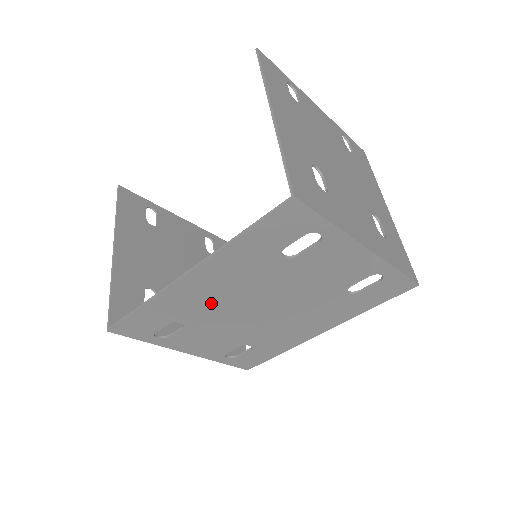
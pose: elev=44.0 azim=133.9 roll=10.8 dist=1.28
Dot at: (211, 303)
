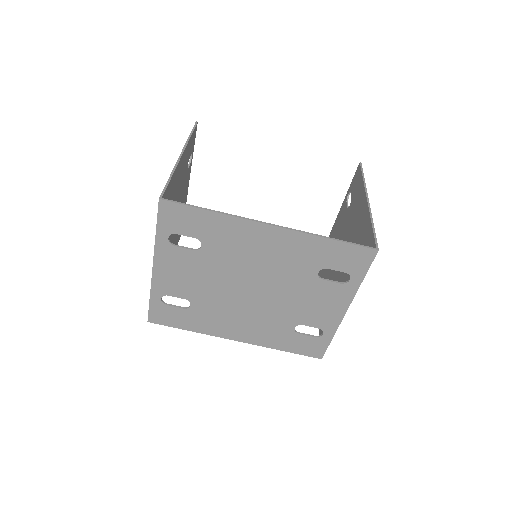
Dot at: (241, 254)
